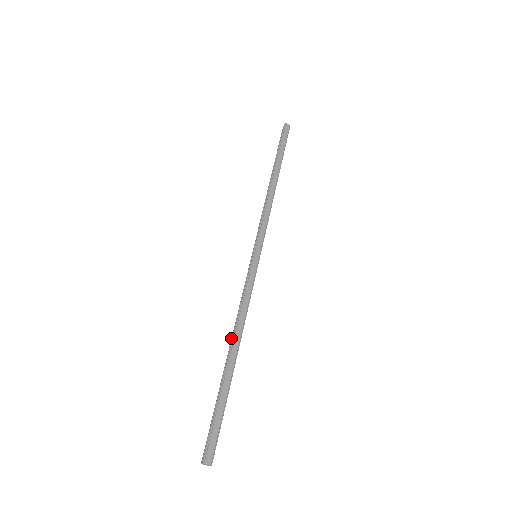
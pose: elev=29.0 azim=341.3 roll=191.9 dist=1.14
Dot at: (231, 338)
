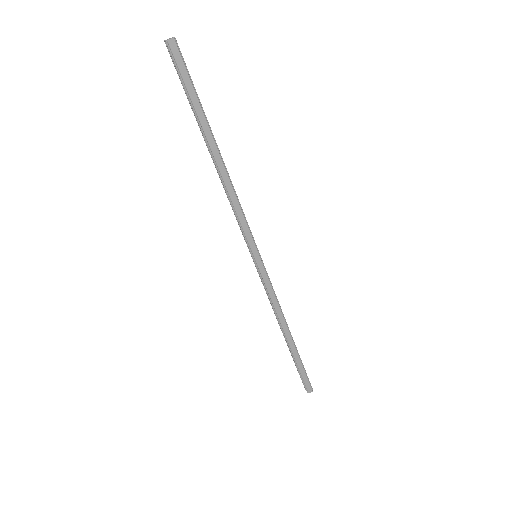
Dot at: occluded
